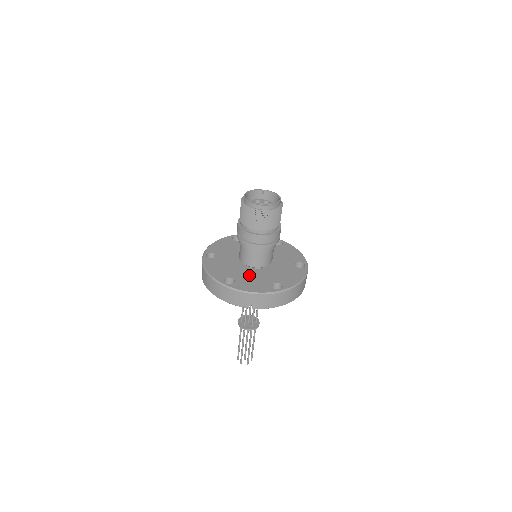
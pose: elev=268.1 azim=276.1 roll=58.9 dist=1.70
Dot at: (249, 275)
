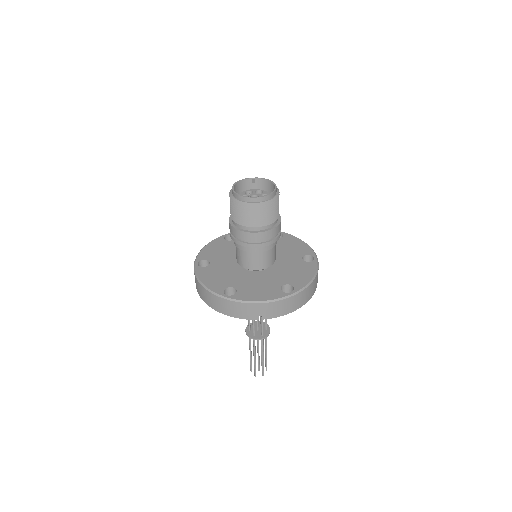
Dot at: (252, 280)
